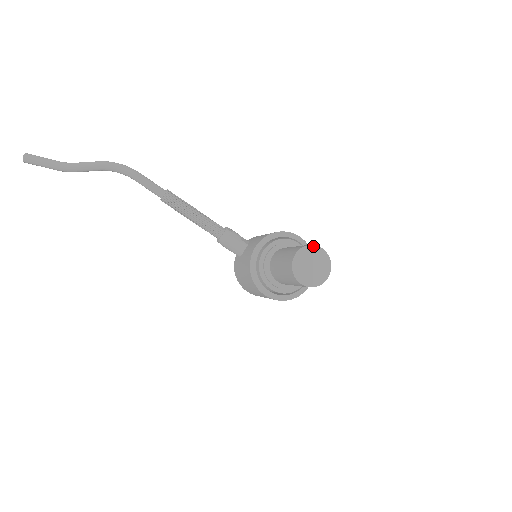
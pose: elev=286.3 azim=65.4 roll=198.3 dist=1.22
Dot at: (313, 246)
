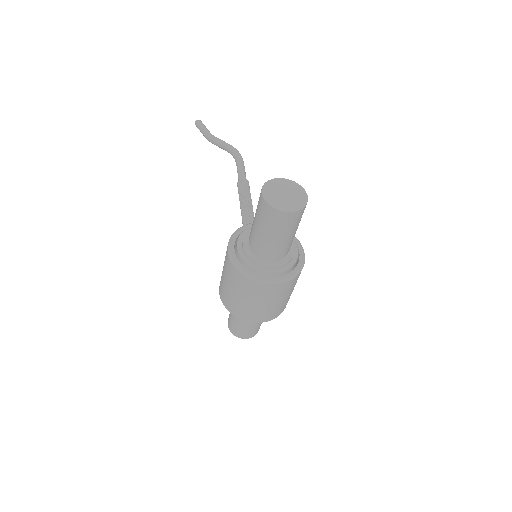
Dot at: (302, 188)
